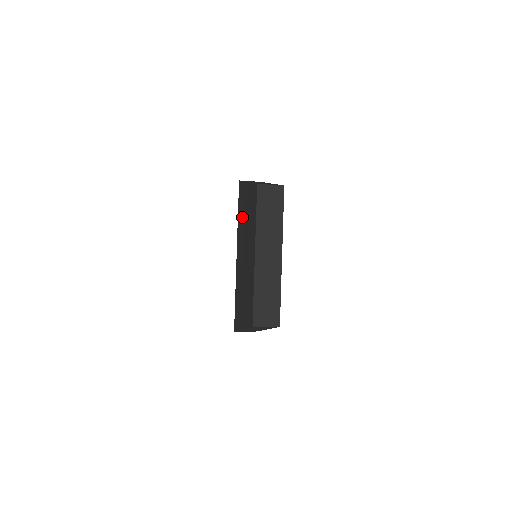
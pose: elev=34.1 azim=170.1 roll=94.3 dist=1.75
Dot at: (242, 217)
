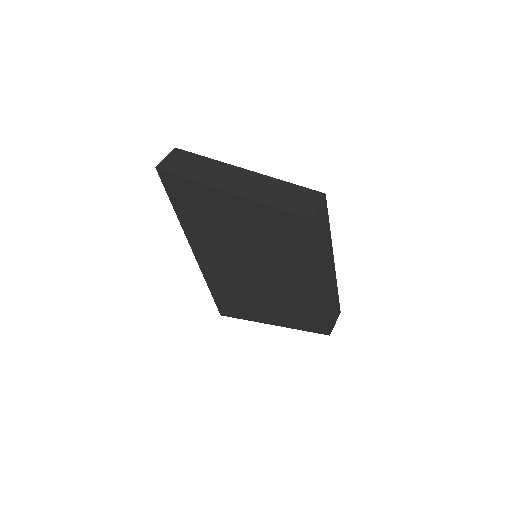
Dot at: (214, 224)
